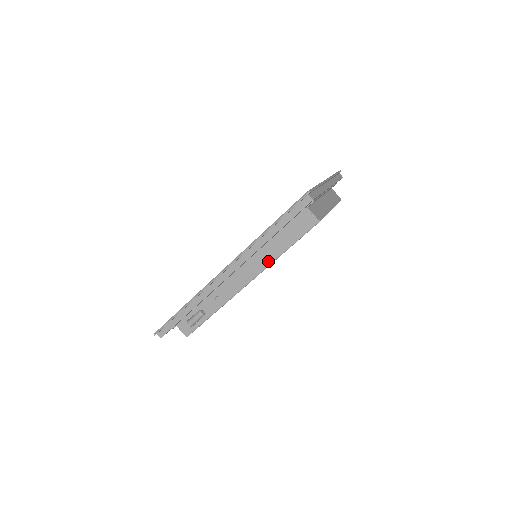
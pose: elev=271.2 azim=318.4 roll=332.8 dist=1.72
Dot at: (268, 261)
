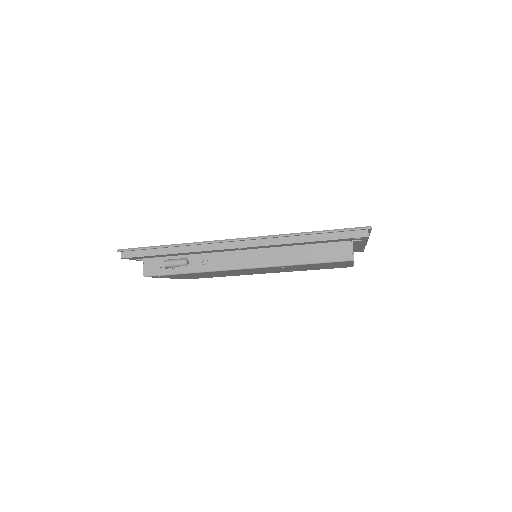
Dot at: (281, 262)
